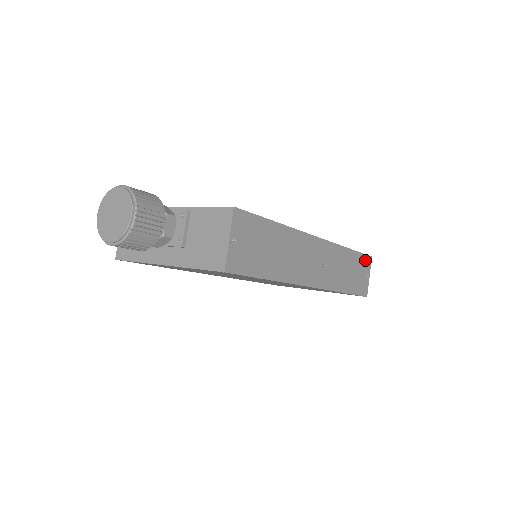
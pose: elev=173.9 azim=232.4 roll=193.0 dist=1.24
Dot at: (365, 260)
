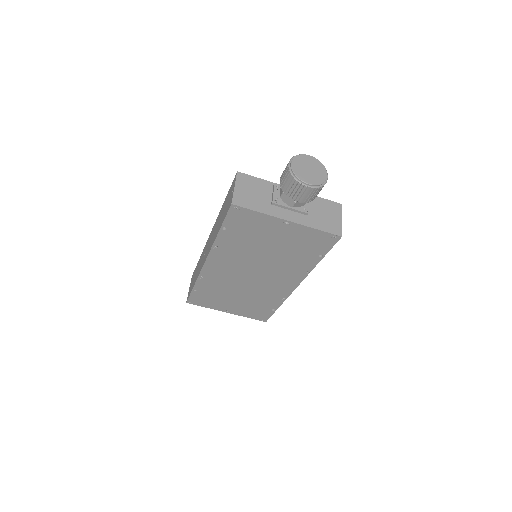
Dot at: occluded
